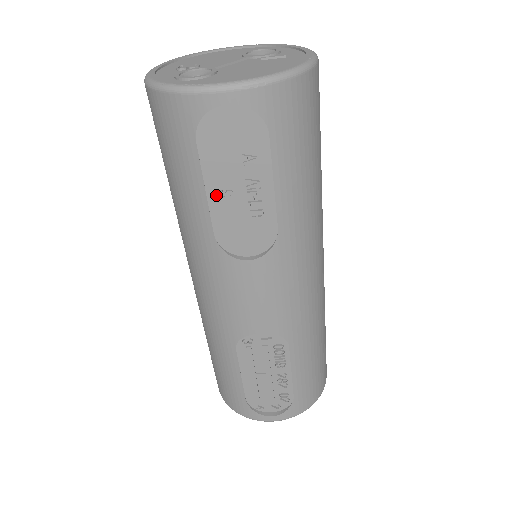
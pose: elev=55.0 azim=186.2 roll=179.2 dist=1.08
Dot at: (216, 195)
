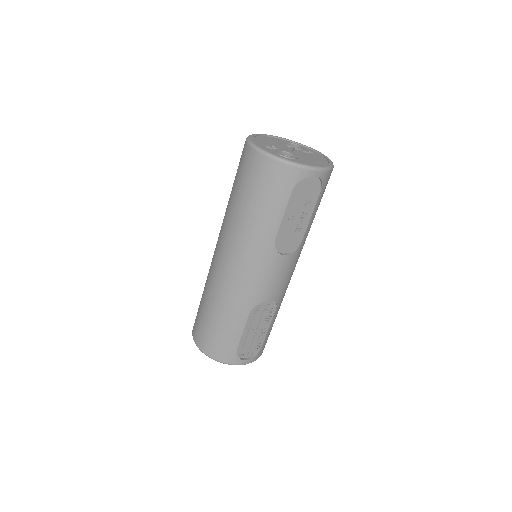
Dot at: (287, 218)
